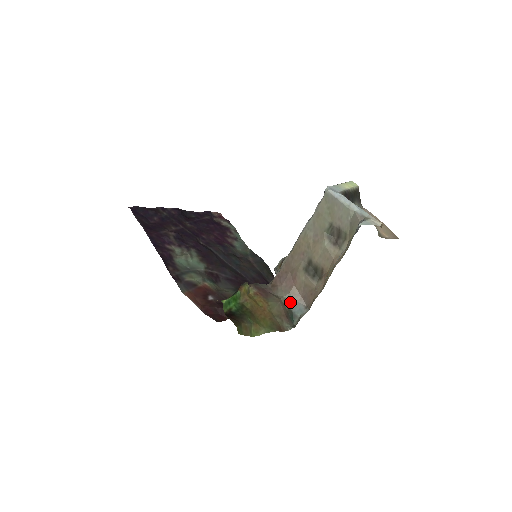
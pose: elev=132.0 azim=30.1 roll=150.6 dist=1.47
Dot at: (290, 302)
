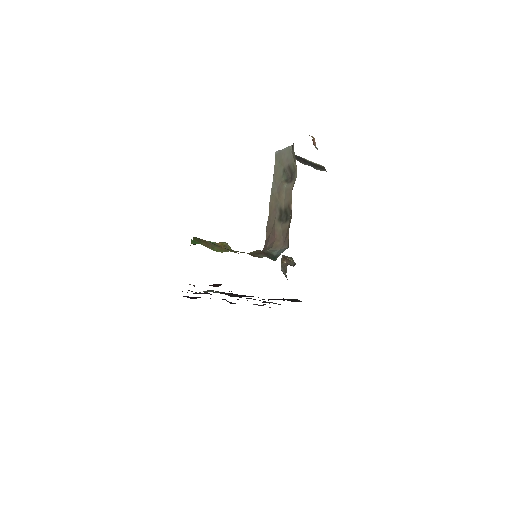
Dot at: (272, 251)
